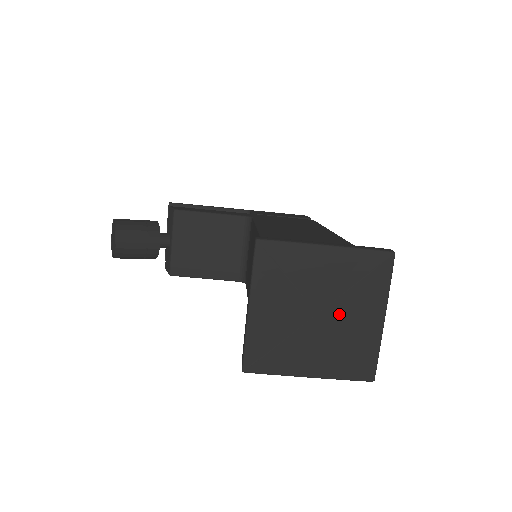
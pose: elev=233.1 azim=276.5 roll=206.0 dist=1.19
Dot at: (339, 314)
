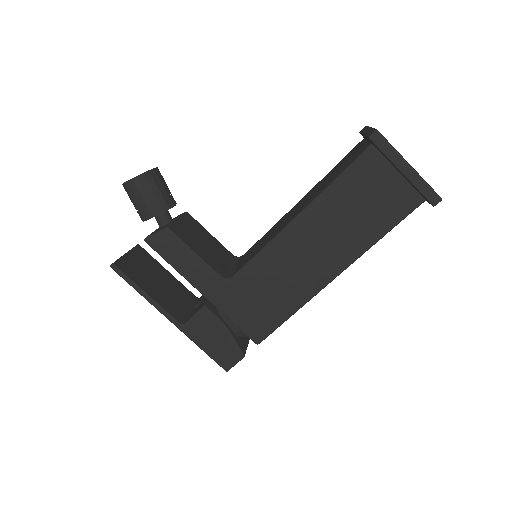
Dot at: occluded
